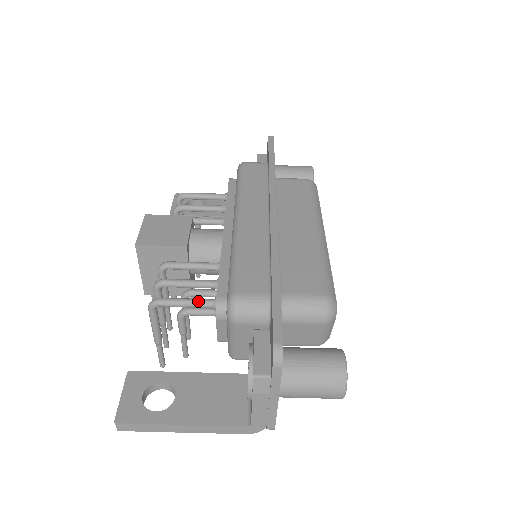
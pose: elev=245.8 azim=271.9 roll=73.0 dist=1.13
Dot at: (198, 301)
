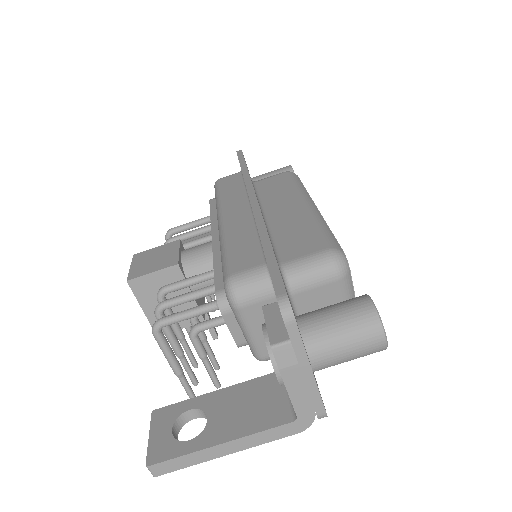
Dot at: (200, 307)
